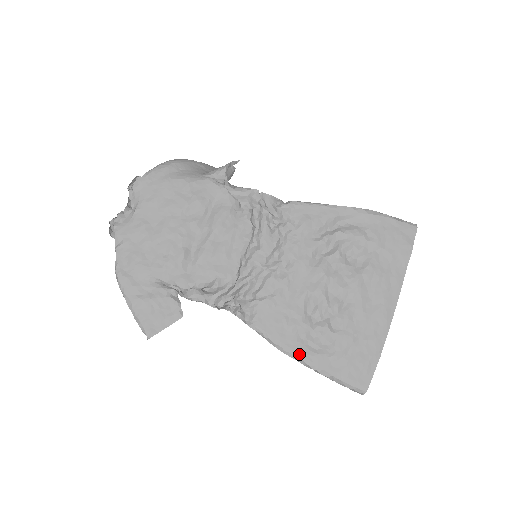
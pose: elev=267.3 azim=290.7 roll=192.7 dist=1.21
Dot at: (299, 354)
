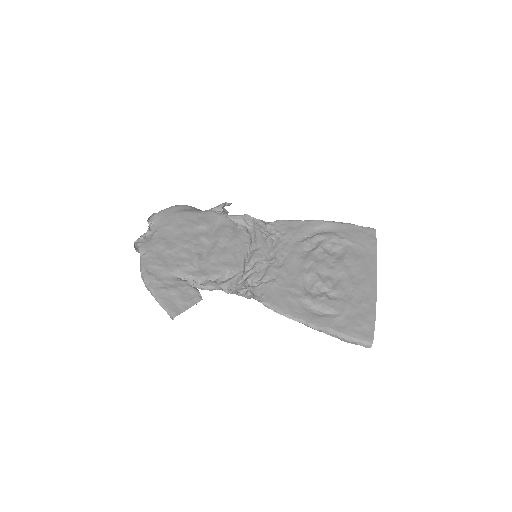
Dot at: (307, 319)
